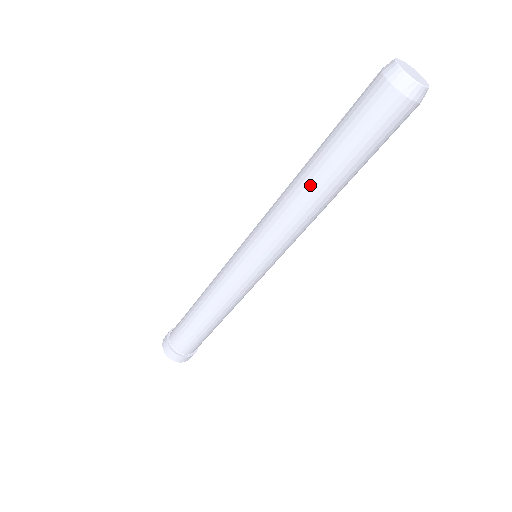
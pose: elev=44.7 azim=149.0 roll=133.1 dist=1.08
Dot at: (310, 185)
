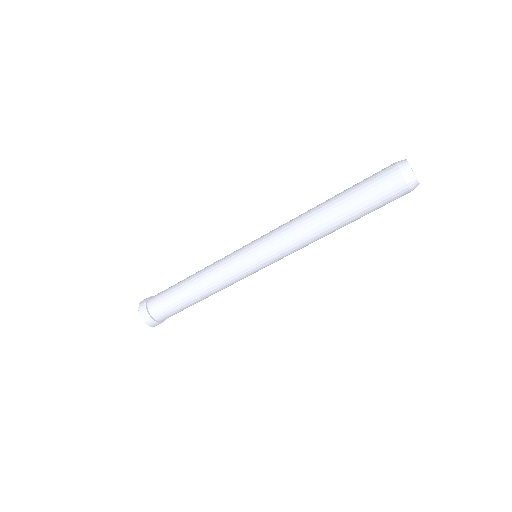
Dot at: (321, 209)
